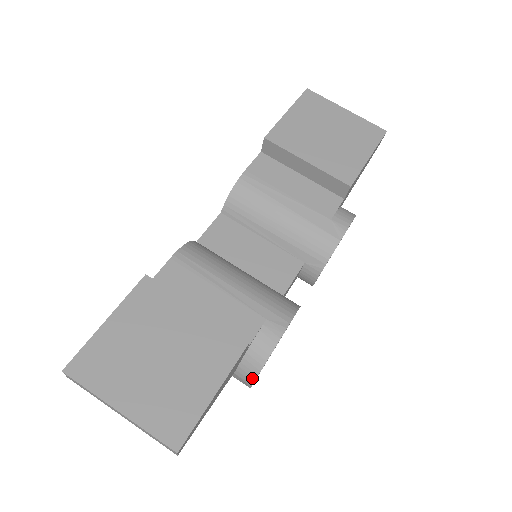
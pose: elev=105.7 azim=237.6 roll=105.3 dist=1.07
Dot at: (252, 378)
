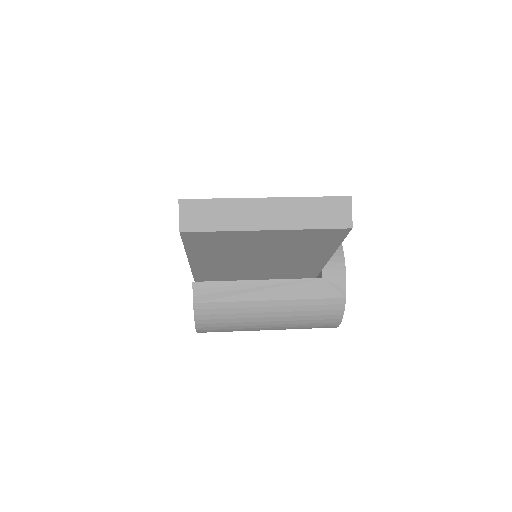
Dot at: (341, 264)
